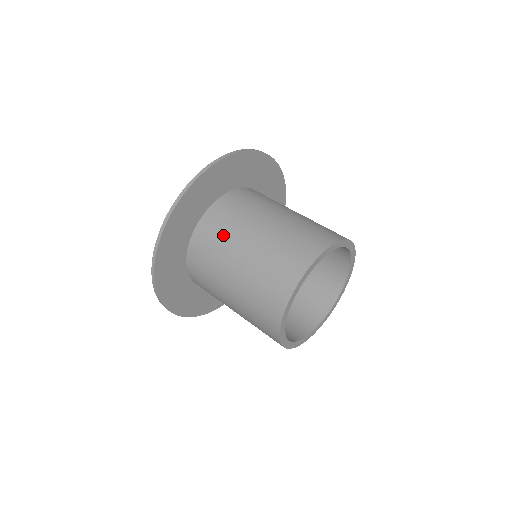
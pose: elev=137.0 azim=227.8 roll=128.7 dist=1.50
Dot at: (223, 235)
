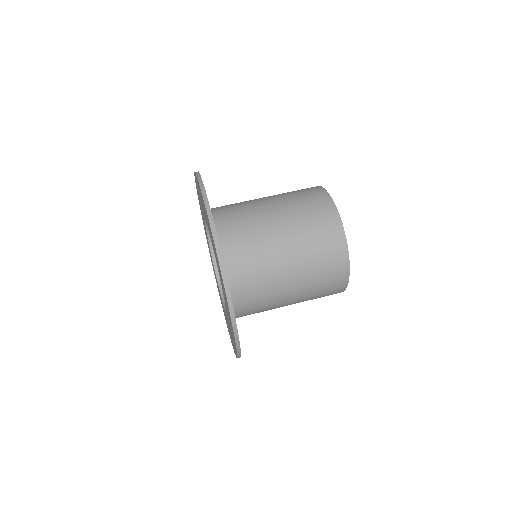
Dot at: (243, 212)
